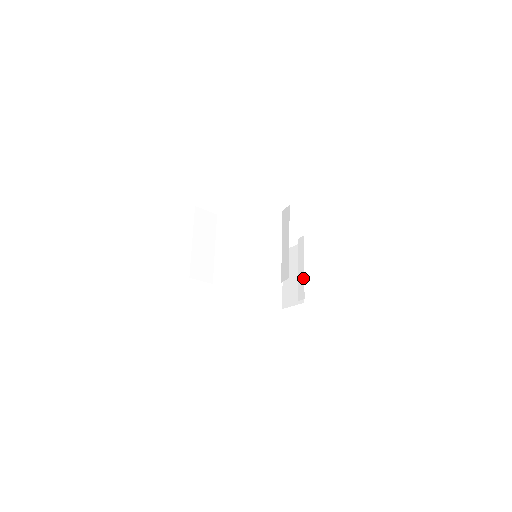
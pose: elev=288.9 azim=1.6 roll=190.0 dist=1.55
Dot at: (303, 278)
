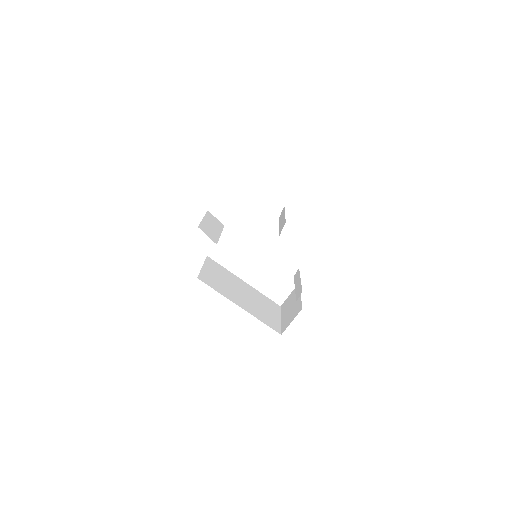
Dot at: (300, 285)
